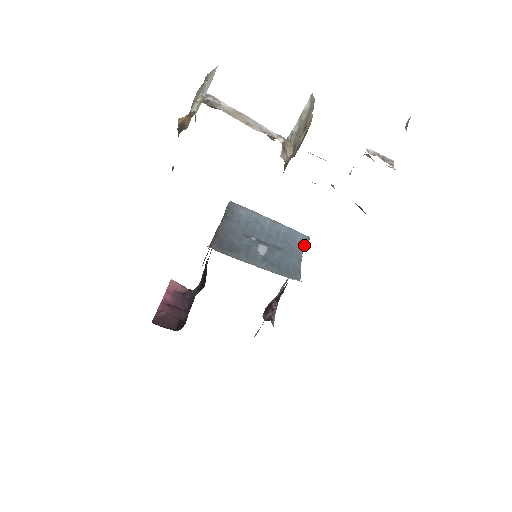
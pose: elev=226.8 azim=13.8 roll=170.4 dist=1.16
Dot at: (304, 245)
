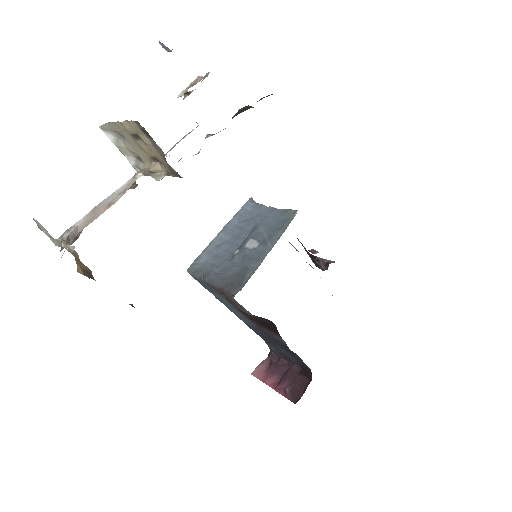
Dot at: (258, 204)
